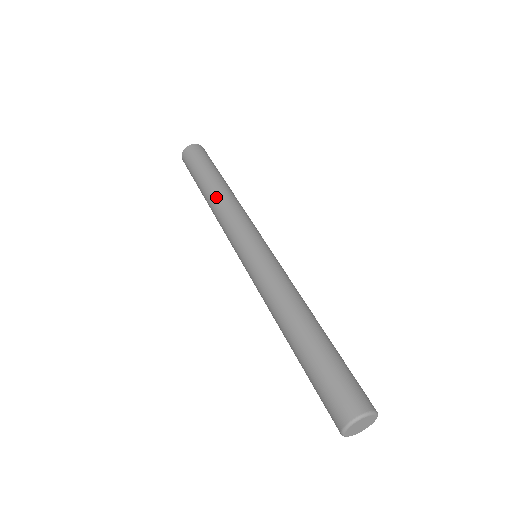
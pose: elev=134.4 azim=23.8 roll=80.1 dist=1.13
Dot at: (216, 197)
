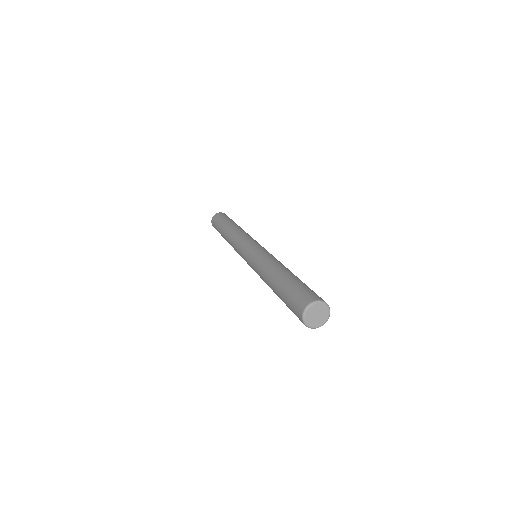
Dot at: (236, 228)
